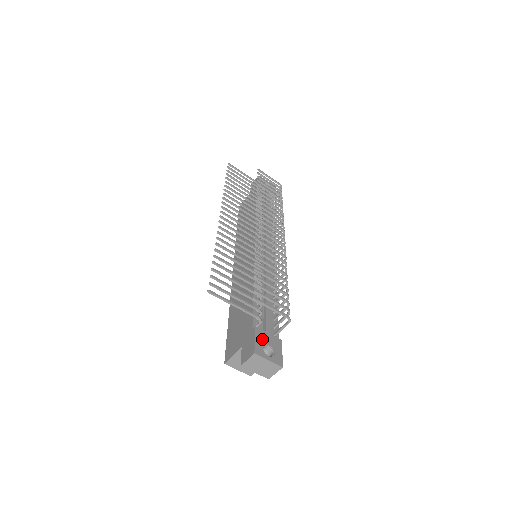
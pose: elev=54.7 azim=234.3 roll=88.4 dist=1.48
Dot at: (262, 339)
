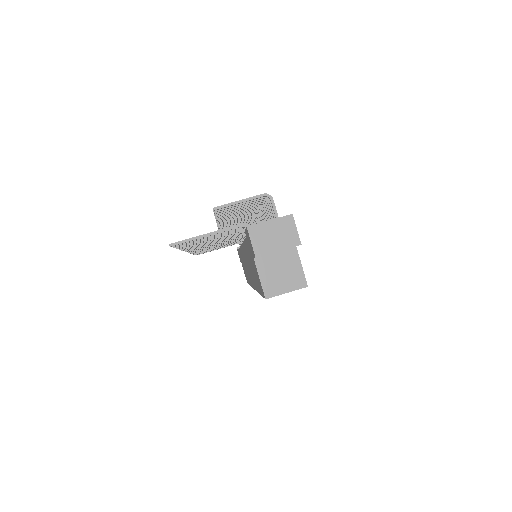
Dot at: occluded
